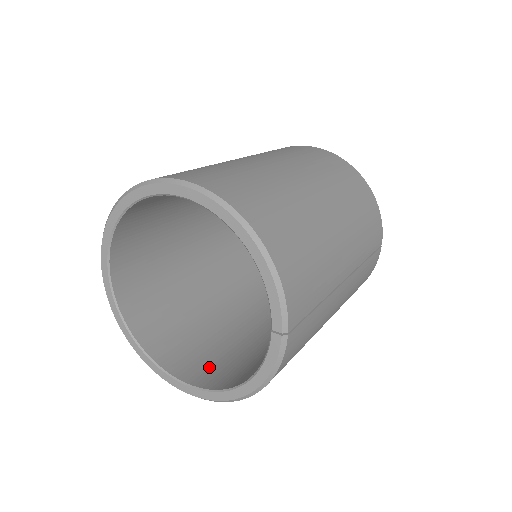
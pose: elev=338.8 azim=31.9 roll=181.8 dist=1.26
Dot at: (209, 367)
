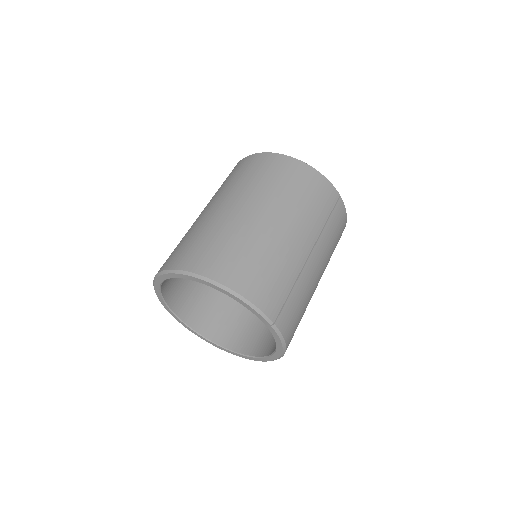
Dot at: (263, 339)
